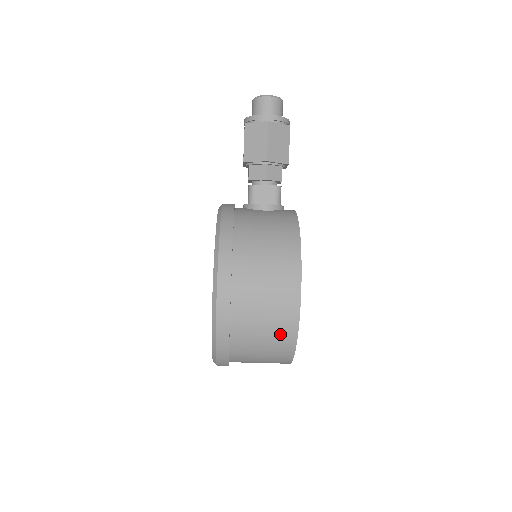
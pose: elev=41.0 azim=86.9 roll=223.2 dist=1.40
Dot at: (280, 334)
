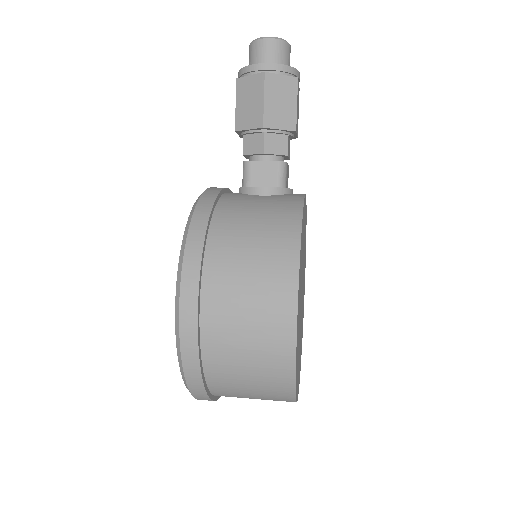
Dot at: (271, 369)
